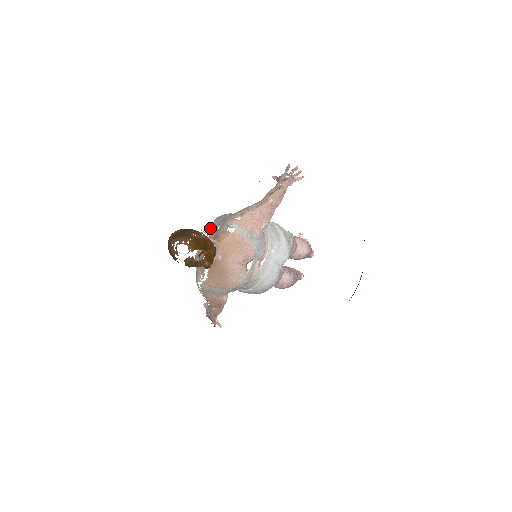
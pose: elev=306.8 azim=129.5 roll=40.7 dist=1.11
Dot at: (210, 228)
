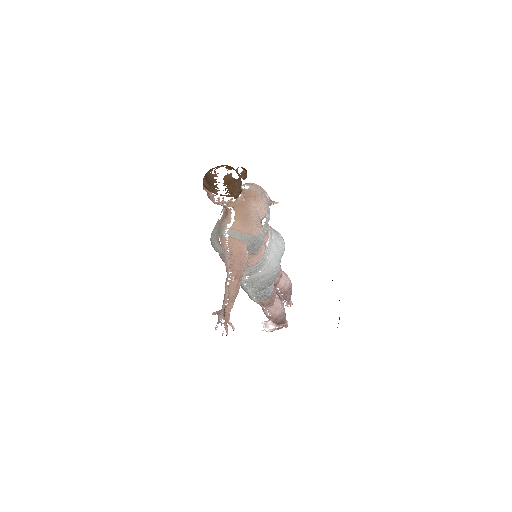
Dot at: (222, 209)
